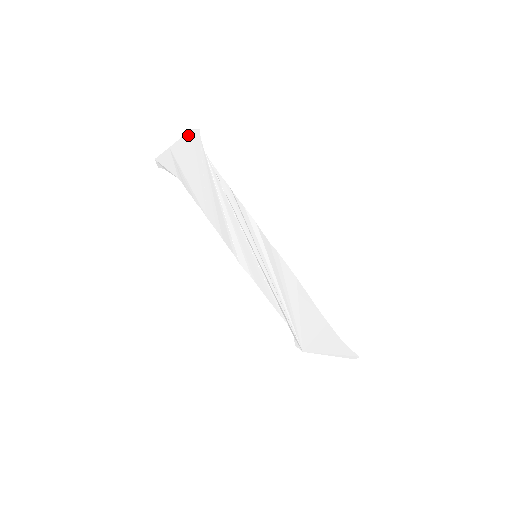
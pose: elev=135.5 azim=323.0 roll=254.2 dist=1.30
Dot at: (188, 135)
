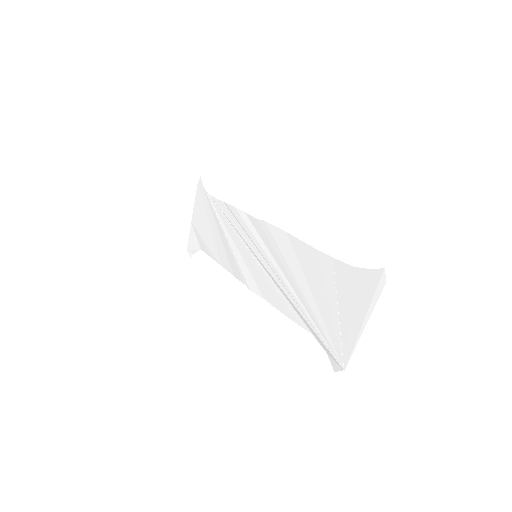
Dot at: (197, 192)
